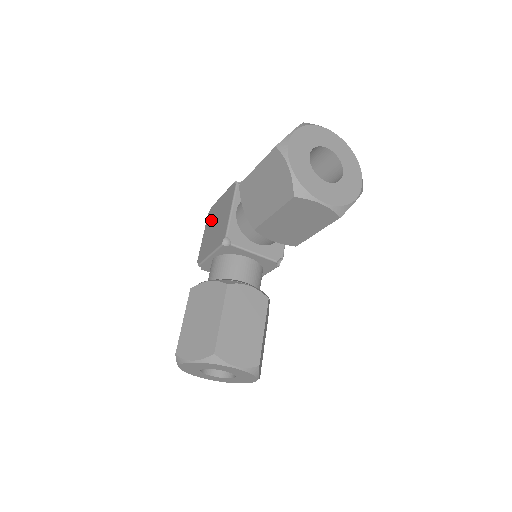
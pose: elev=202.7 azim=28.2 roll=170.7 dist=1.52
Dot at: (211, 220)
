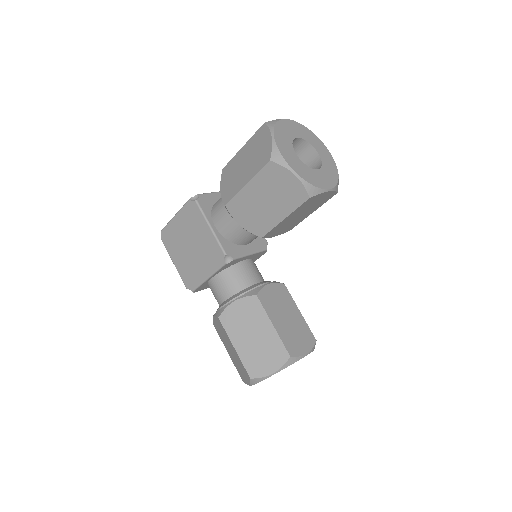
Dot at: (176, 244)
